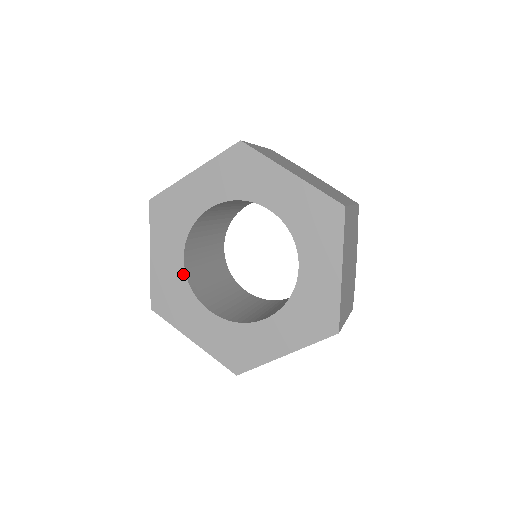
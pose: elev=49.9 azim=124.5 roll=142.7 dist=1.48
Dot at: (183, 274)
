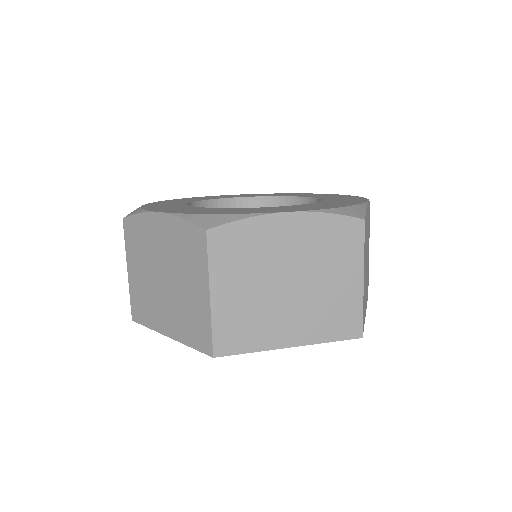
Dot at: occluded
